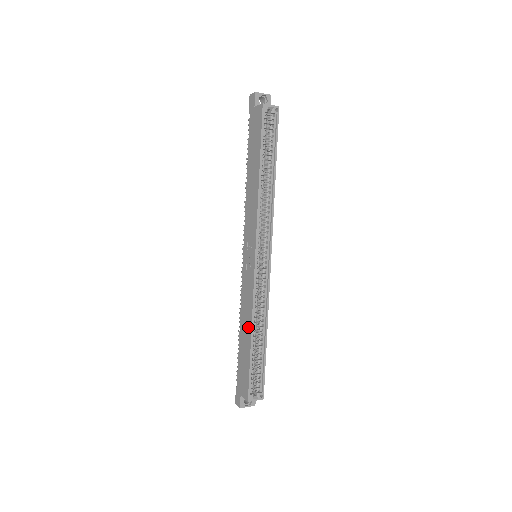
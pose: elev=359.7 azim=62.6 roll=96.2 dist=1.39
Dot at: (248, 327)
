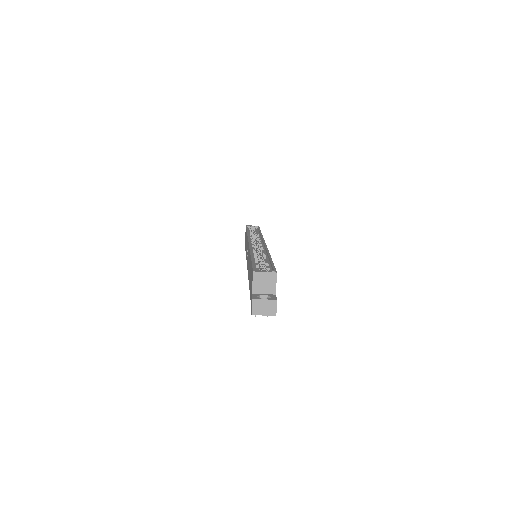
Dot at: occluded
